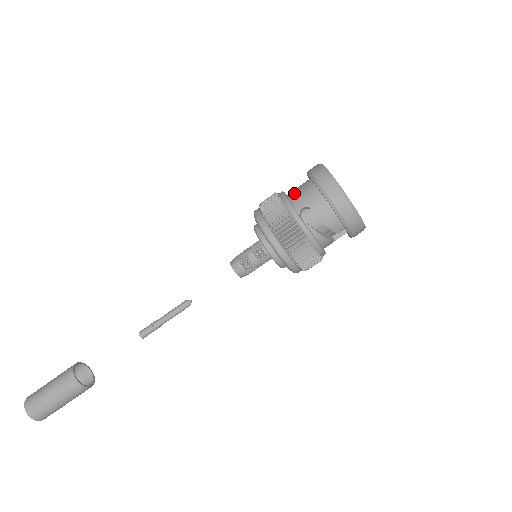
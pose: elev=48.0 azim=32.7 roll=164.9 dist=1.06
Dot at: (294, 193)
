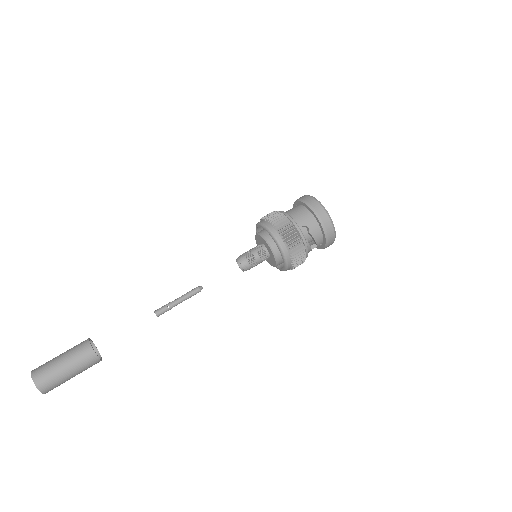
Dot at: (293, 214)
